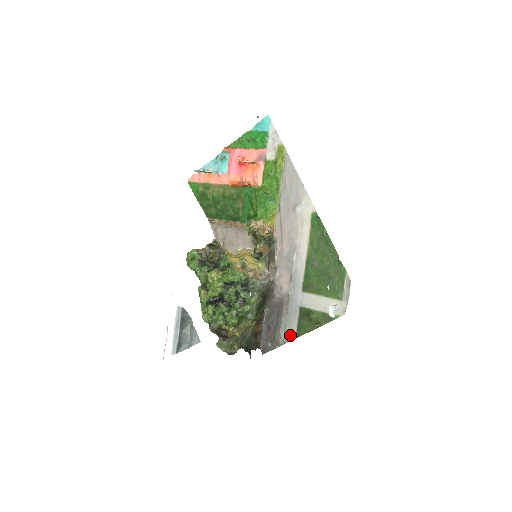
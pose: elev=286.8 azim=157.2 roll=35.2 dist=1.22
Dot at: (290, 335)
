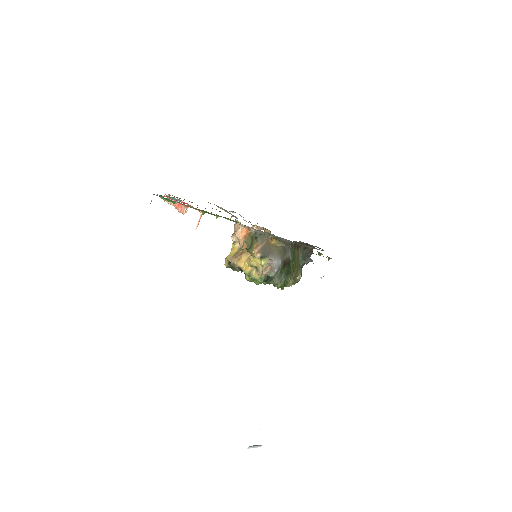
Dot at: occluded
